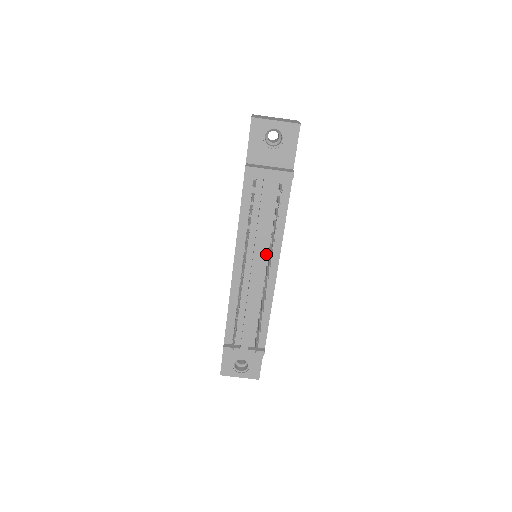
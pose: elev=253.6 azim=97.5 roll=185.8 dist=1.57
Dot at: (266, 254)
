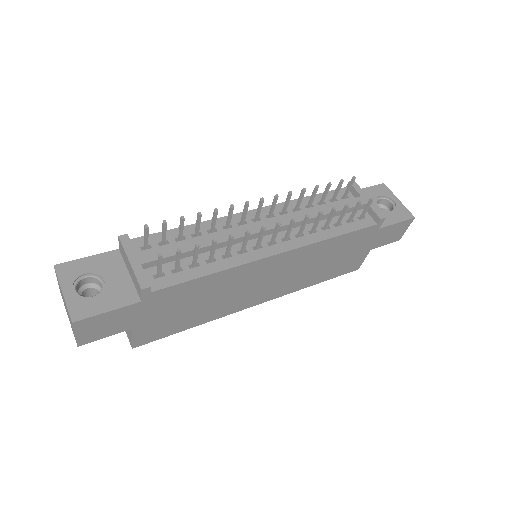
Dot at: occluded
